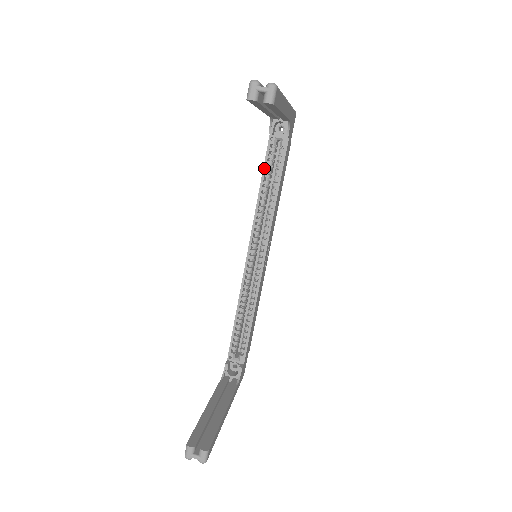
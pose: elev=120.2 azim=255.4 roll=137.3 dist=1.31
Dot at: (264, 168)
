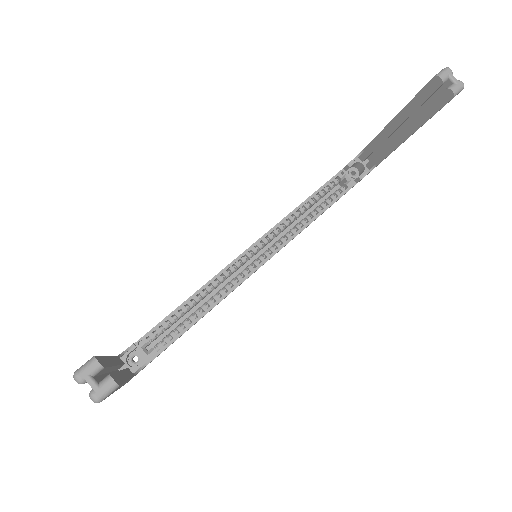
Dot at: (320, 189)
